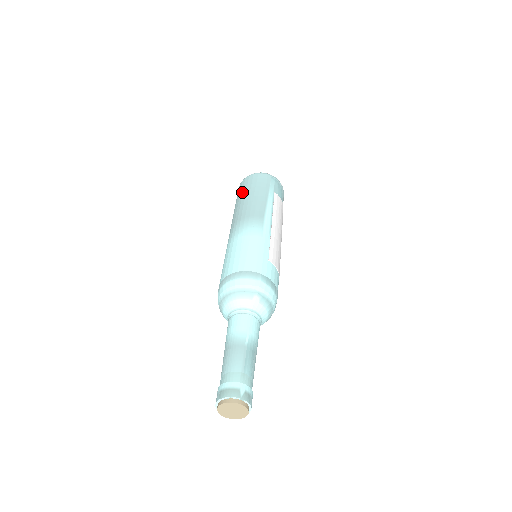
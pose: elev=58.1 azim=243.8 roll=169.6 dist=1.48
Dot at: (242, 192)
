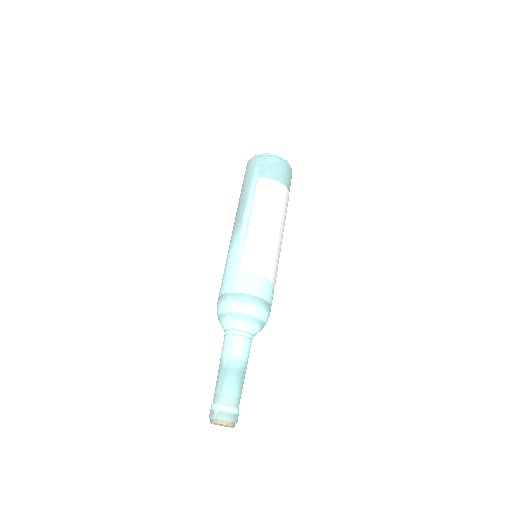
Dot at: occluded
